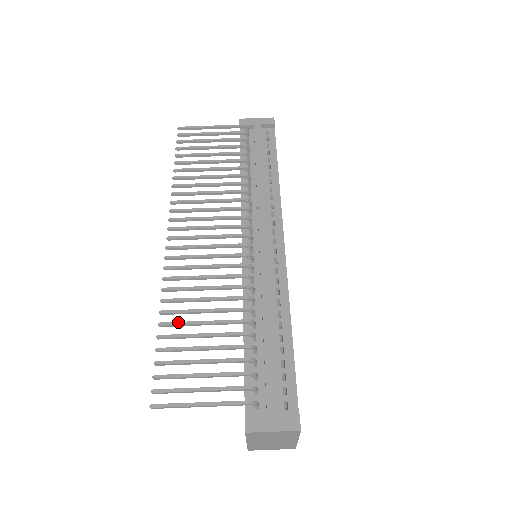
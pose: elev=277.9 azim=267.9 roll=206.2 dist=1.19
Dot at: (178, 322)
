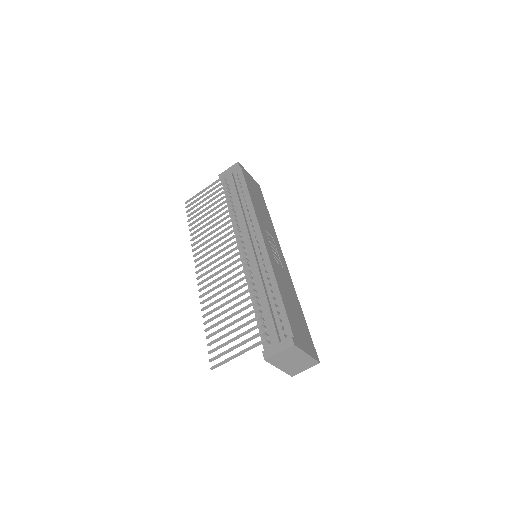
Dot at: (213, 317)
